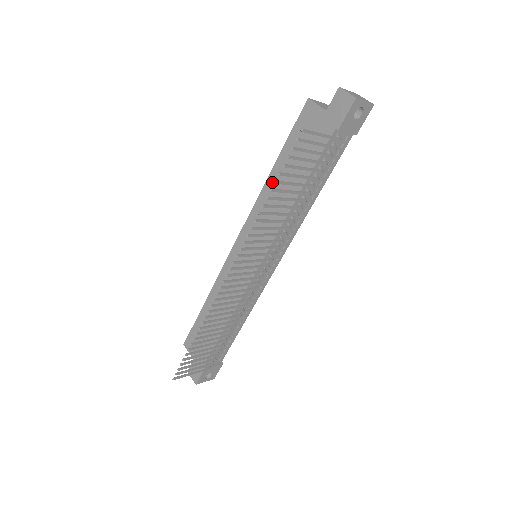
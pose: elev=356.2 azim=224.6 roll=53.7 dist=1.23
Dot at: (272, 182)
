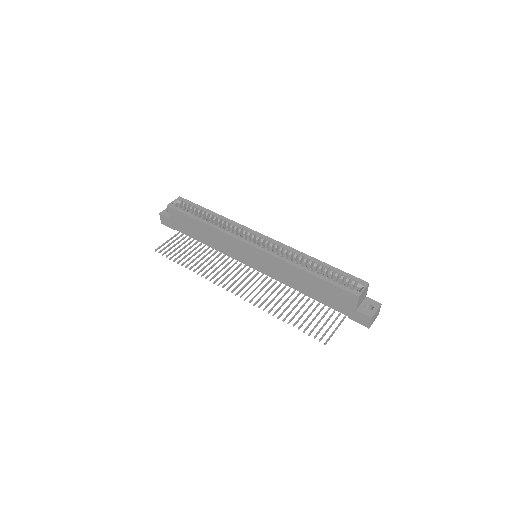
Dot at: (300, 273)
